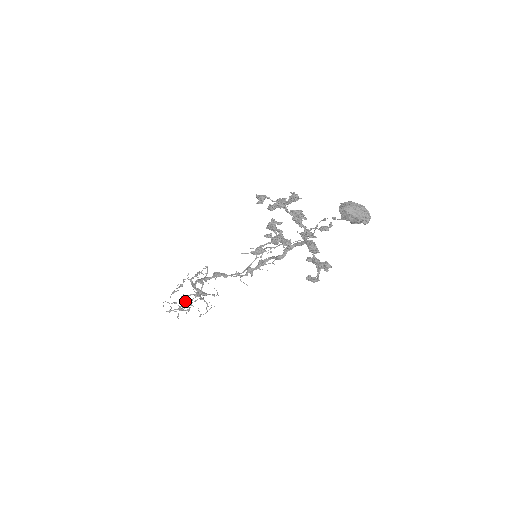
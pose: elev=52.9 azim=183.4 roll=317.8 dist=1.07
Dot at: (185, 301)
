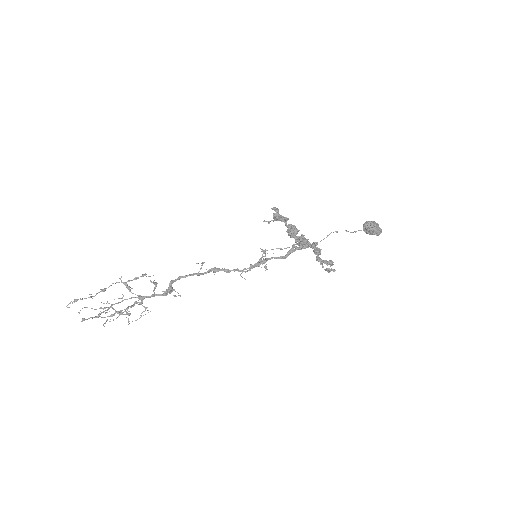
Dot at: occluded
